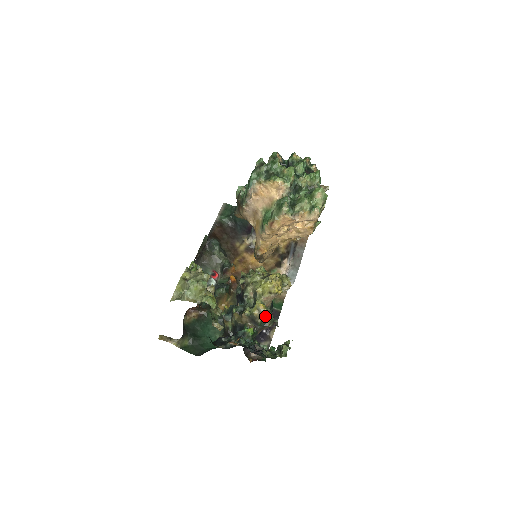
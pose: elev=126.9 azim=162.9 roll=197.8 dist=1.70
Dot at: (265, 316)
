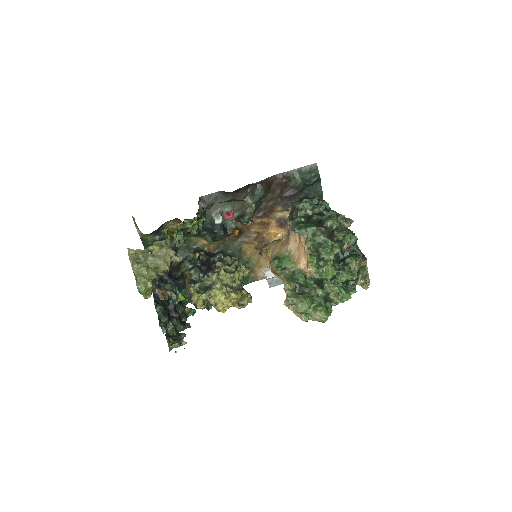
Dot at: occluded
